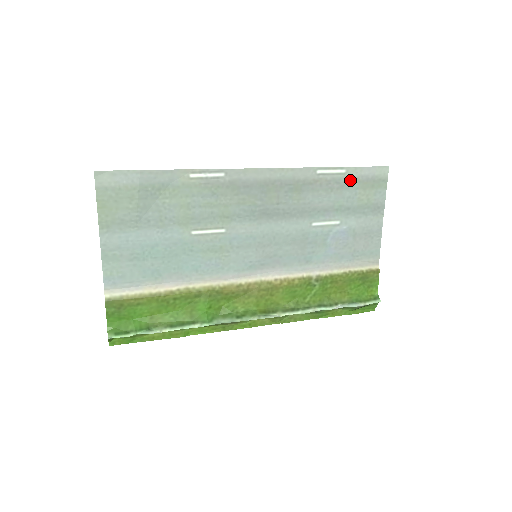
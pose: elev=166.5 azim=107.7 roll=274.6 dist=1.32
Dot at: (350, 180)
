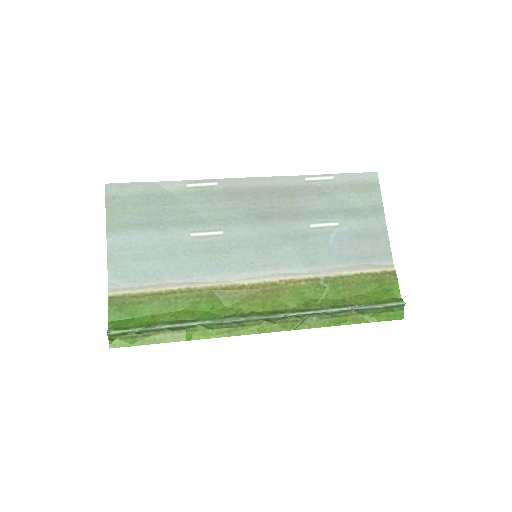
Dot at: (340, 185)
